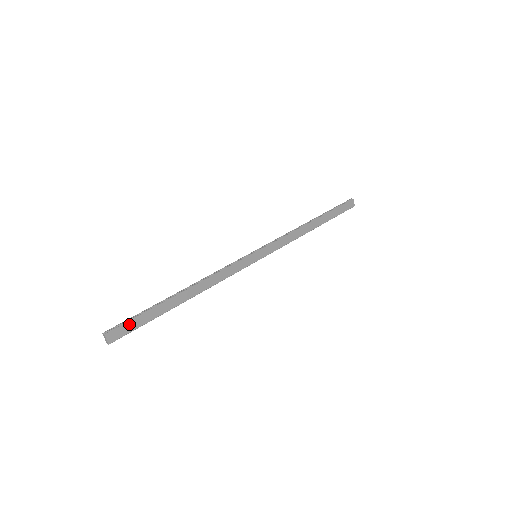
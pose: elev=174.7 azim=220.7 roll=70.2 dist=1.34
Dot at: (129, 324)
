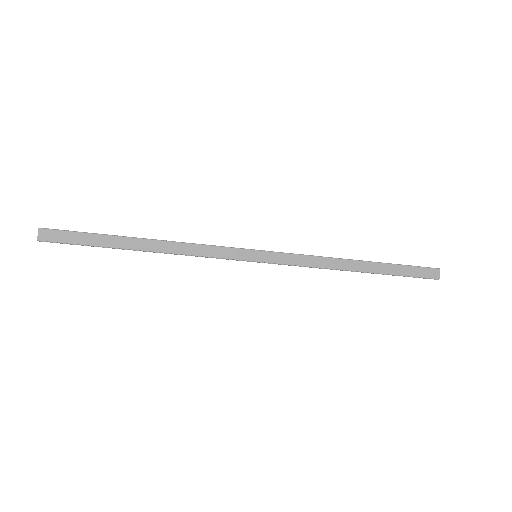
Dot at: (68, 234)
